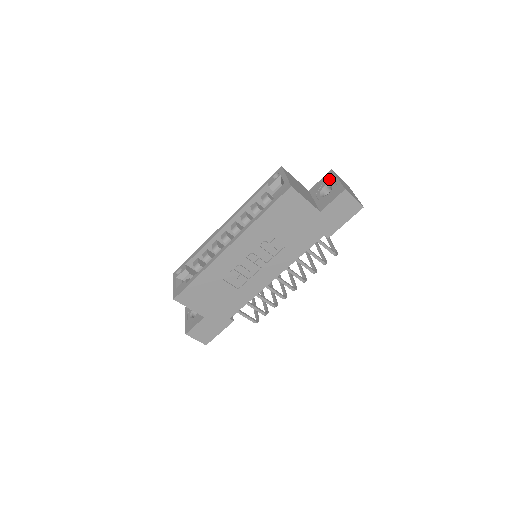
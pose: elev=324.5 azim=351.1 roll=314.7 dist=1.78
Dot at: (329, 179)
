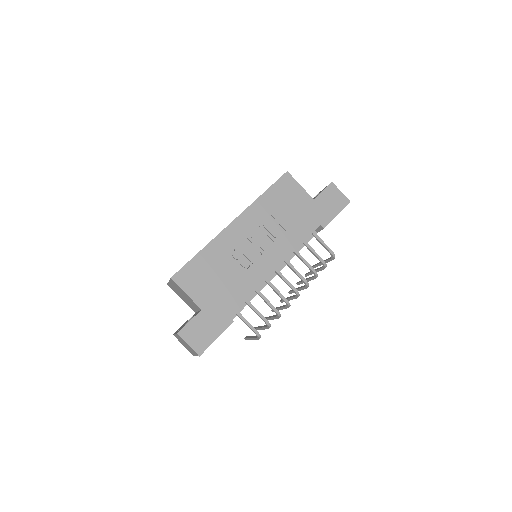
Dot at: (316, 195)
